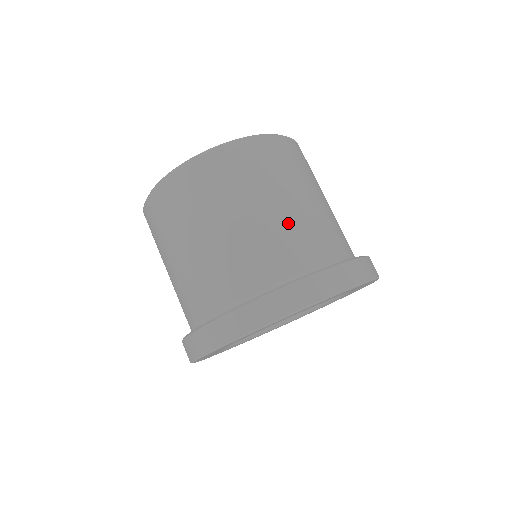
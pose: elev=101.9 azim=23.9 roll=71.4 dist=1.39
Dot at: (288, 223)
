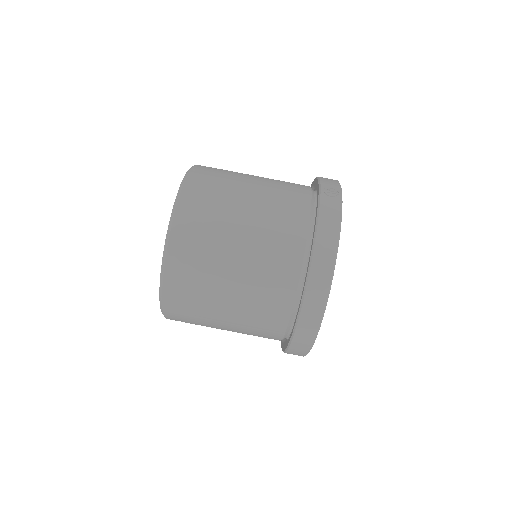
Dot at: (246, 312)
